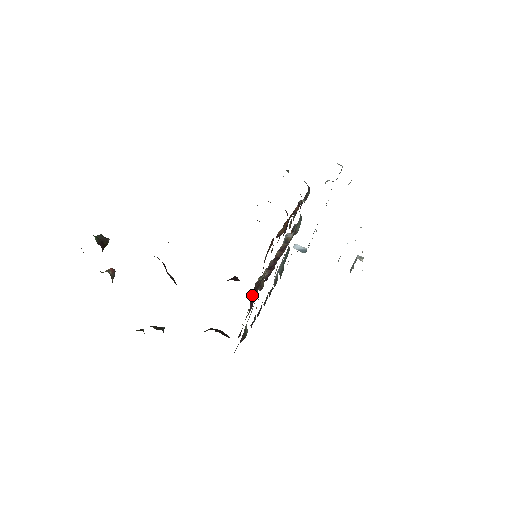
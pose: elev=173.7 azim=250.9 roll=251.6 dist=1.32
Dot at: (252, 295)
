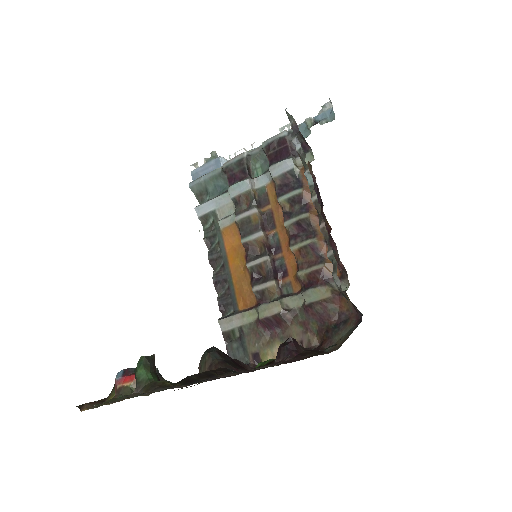
Dot at: (267, 318)
